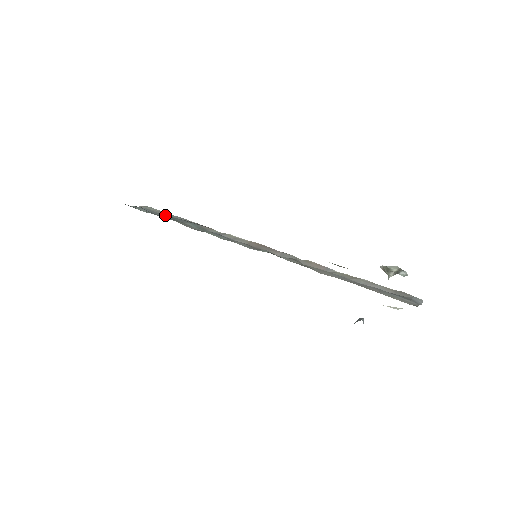
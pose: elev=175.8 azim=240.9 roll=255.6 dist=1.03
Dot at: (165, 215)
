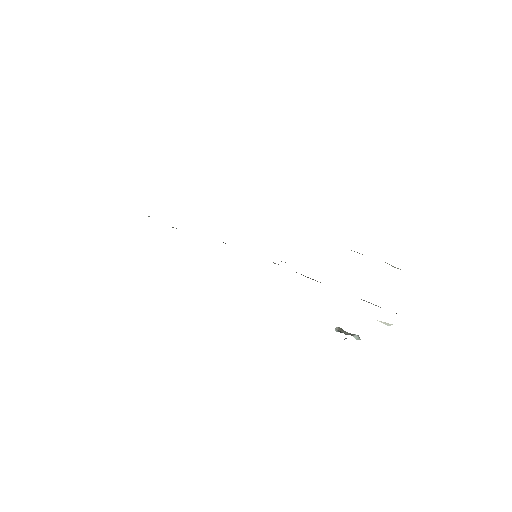
Dot at: occluded
